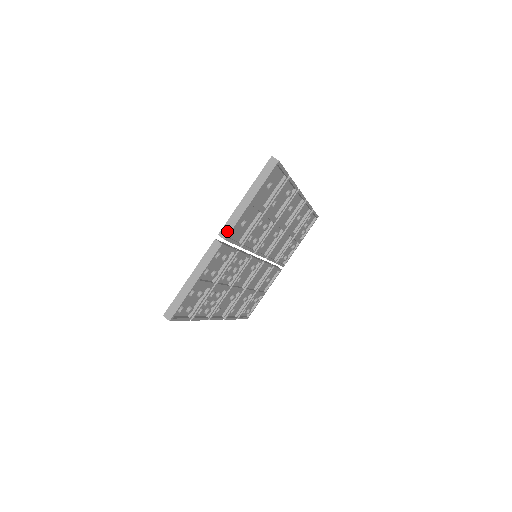
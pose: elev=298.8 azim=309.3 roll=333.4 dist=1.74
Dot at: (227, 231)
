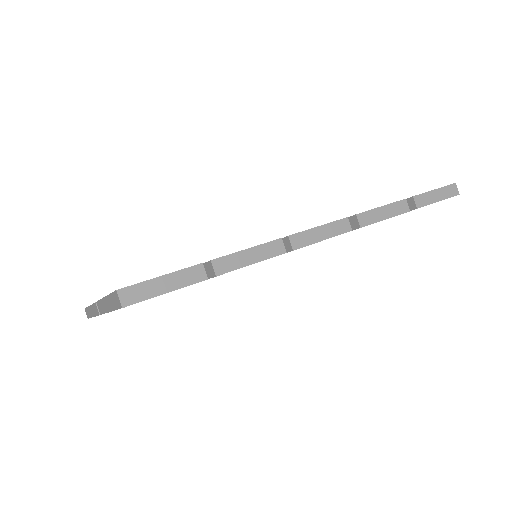
Dot at: (100, 310)
